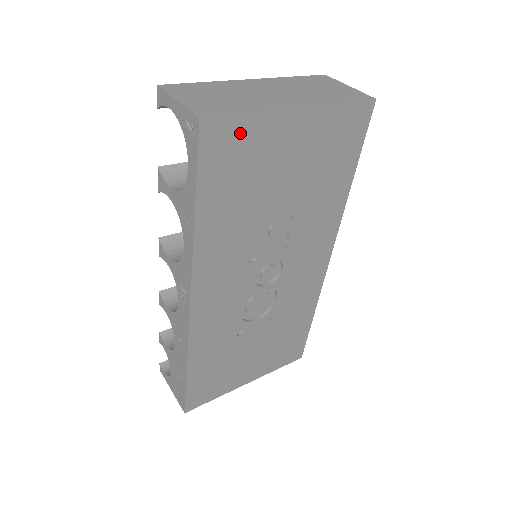
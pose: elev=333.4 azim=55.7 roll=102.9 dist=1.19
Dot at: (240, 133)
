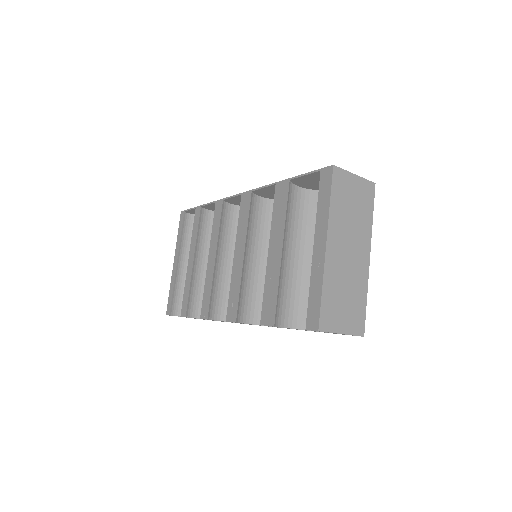
Dot at: occluded
